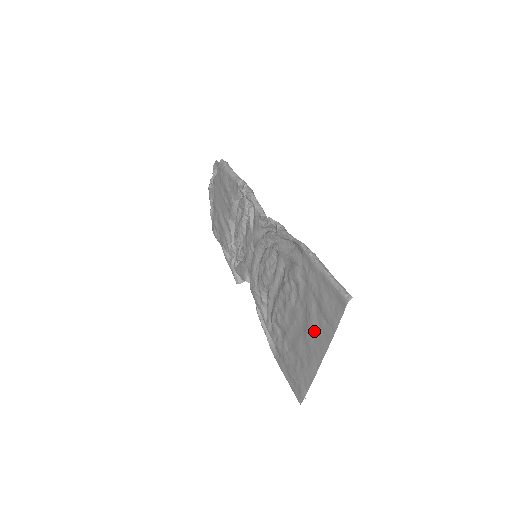
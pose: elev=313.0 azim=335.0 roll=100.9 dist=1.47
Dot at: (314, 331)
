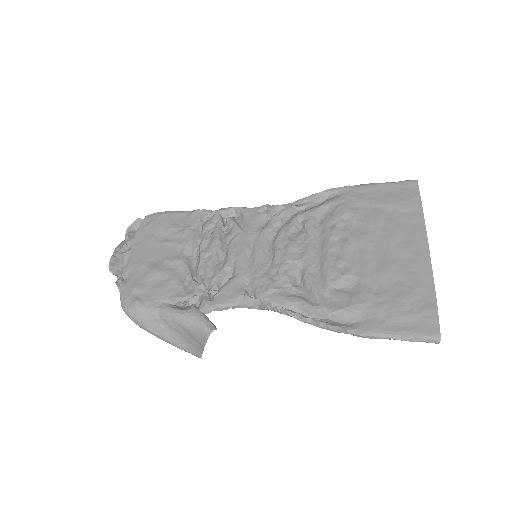
Dot at: (400, 231)
